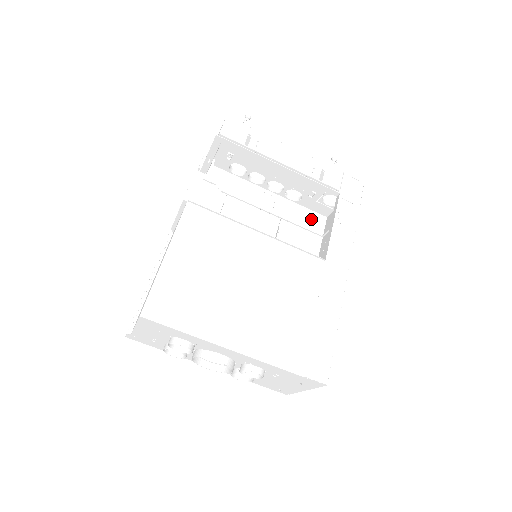
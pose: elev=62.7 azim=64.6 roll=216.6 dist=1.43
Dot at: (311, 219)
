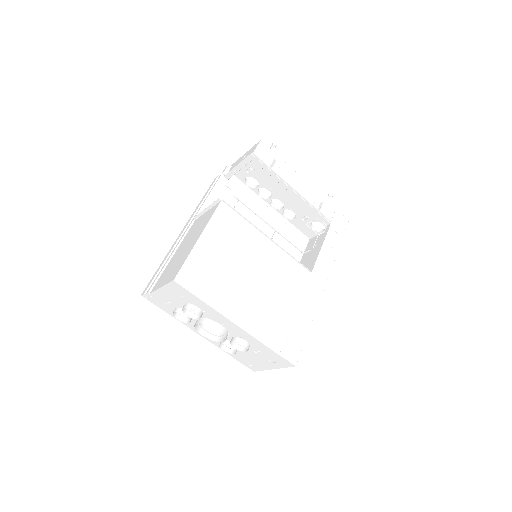
Dot at: (297, 237)
